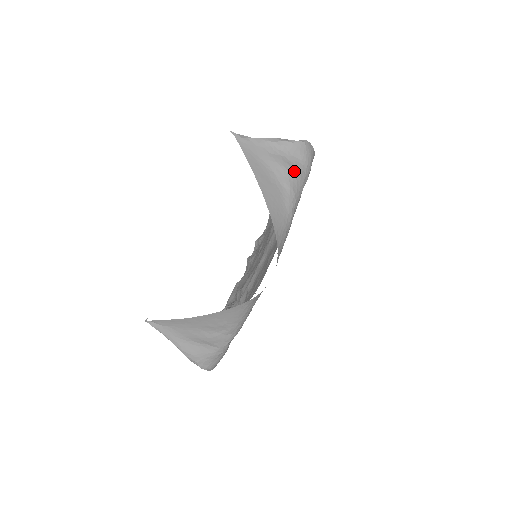
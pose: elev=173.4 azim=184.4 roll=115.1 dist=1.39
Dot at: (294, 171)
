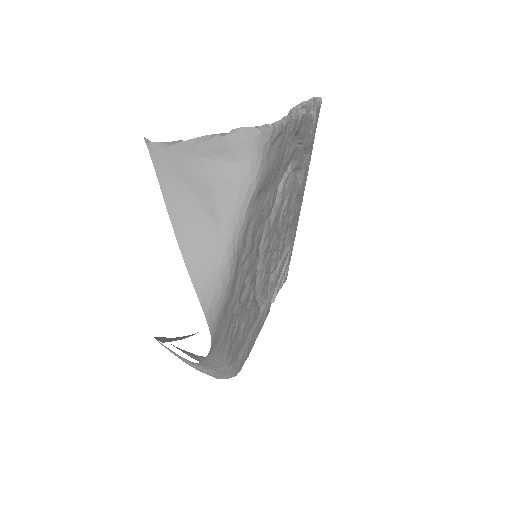
Dot at: (225, 188)
